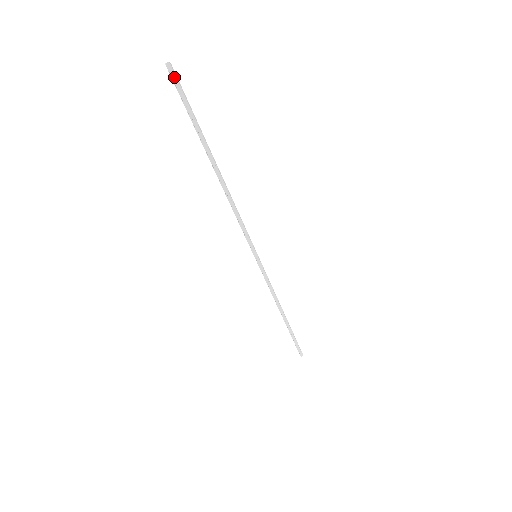
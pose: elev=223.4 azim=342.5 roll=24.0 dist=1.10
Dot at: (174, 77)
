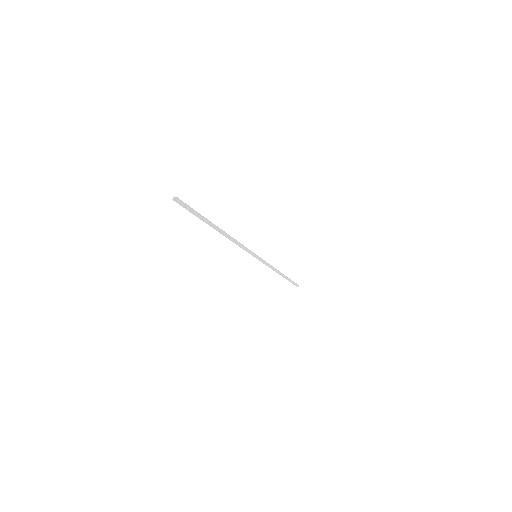
Dot at: (182, 201)
